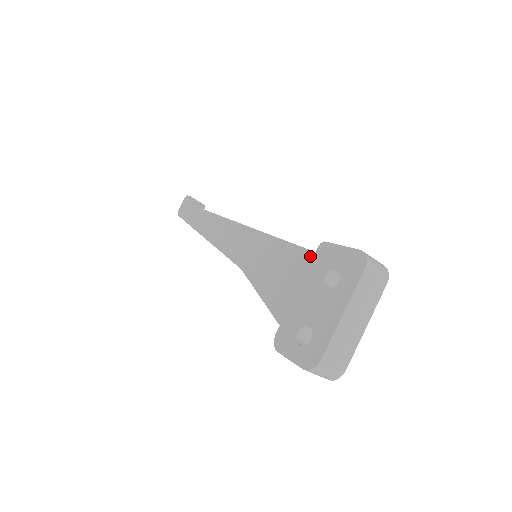
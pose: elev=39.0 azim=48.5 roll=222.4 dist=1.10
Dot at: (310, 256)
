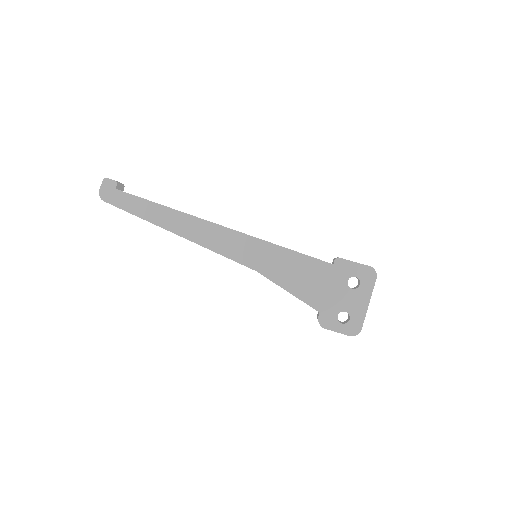
Dot at: (330, 267)
